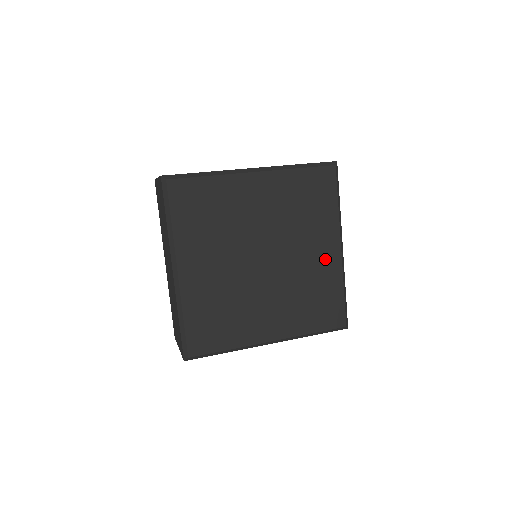
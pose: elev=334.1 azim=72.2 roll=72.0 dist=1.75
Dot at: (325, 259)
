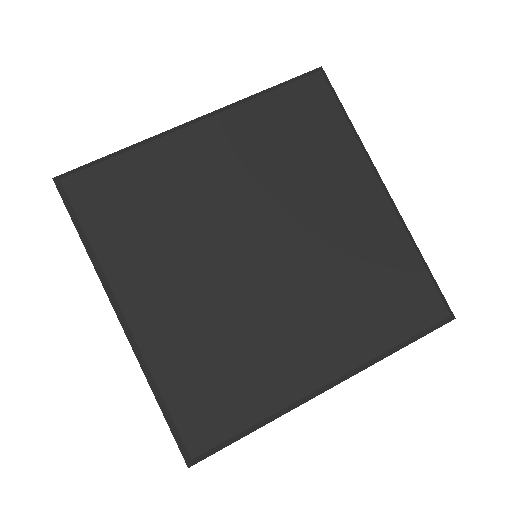
Dot at: (365, 216)
